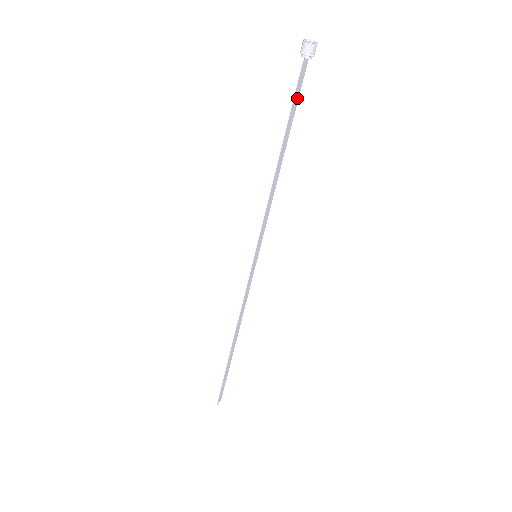
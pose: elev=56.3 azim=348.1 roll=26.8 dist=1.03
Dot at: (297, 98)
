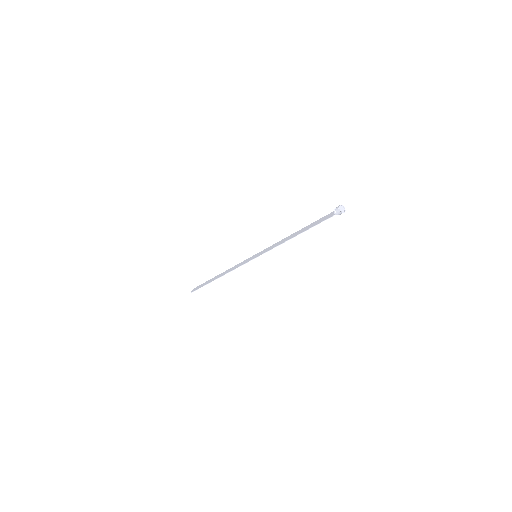
Dot at: (321, 220)
